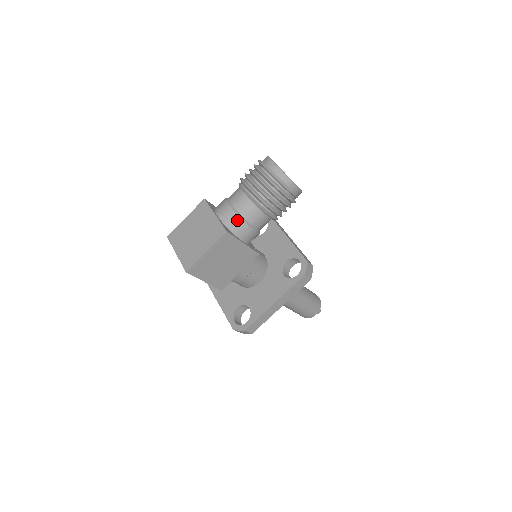
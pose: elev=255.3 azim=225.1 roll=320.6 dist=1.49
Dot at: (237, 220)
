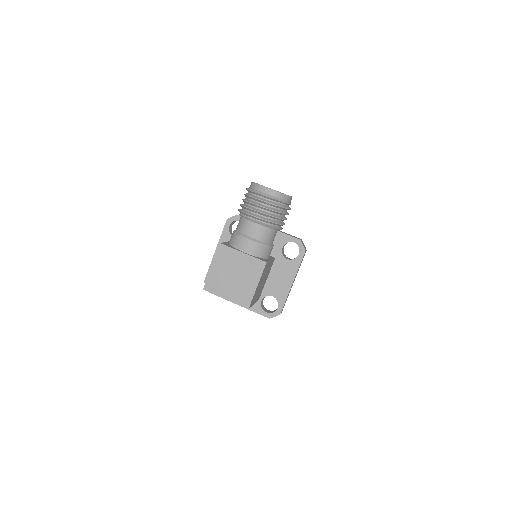
Dot at: (263, 247)
